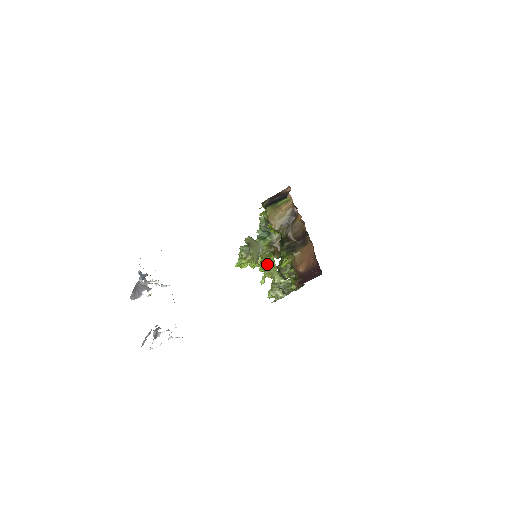
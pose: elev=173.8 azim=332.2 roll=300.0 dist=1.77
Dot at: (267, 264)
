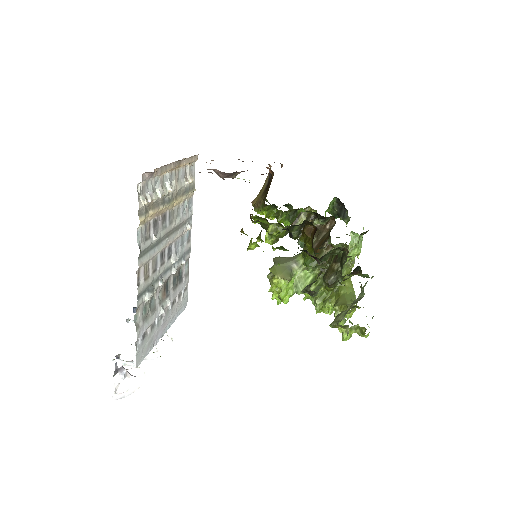
Dot at: (339, 296)
